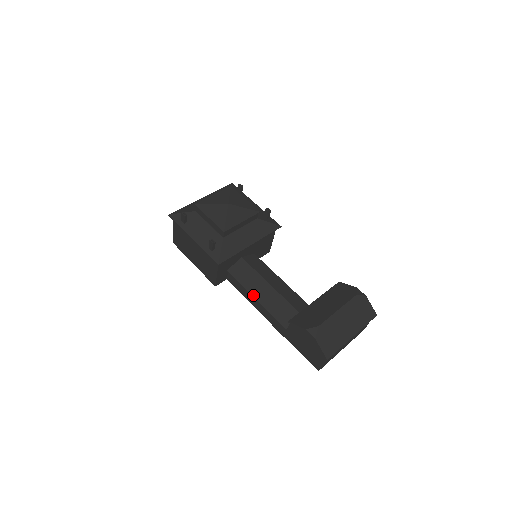
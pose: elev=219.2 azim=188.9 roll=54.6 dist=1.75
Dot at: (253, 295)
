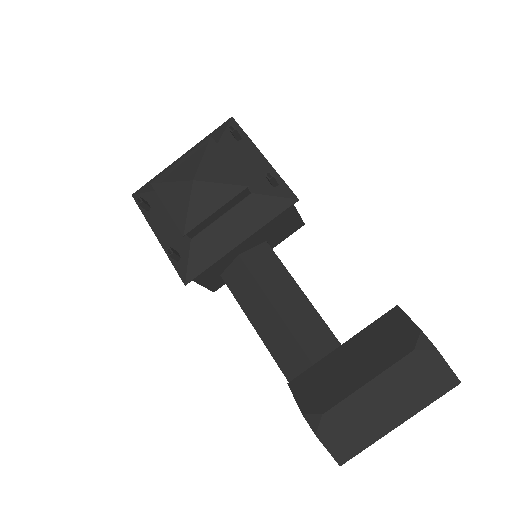
Dot at: (251, 321)
